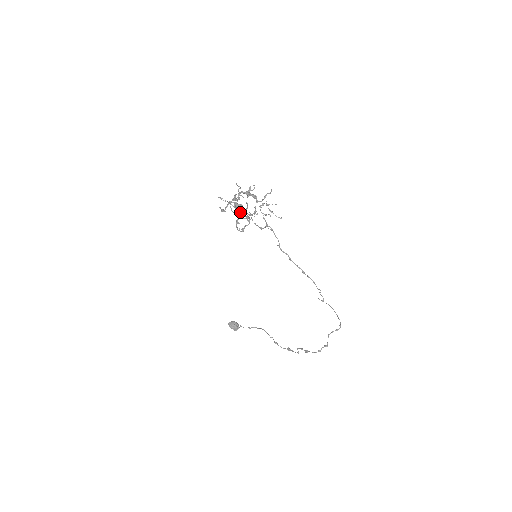
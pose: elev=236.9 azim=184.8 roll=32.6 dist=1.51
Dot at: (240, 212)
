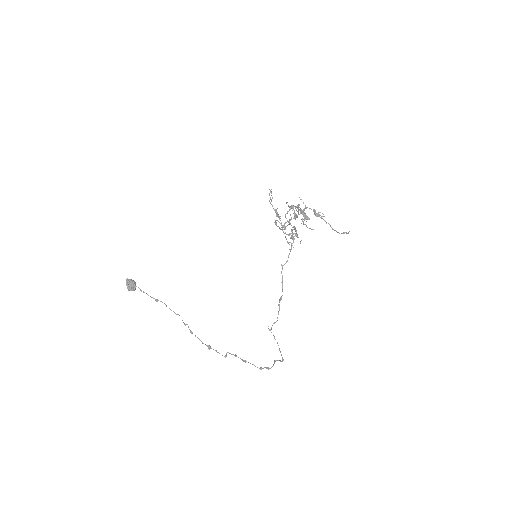
Dot at: (302, 221)
